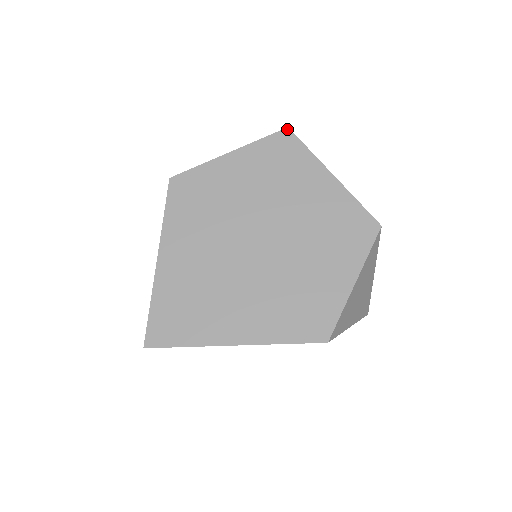
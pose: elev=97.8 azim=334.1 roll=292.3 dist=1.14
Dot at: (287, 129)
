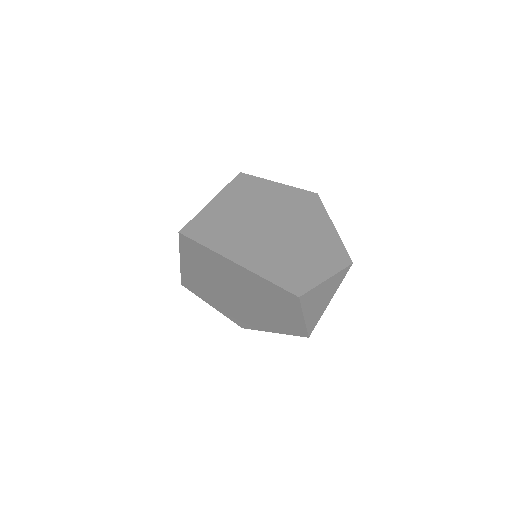
Dot at: (317, 194)
